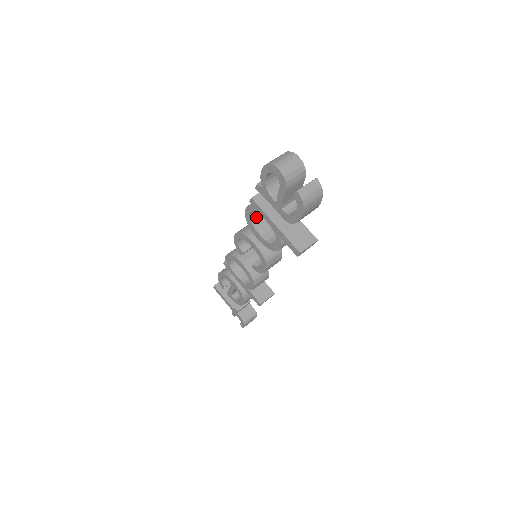
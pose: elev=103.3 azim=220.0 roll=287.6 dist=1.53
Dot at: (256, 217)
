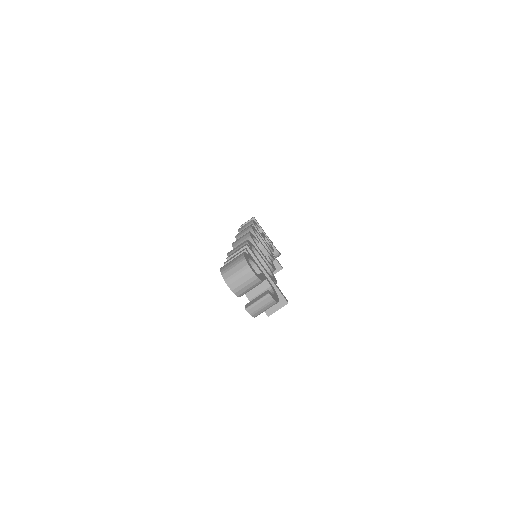
Dot at: occluded
